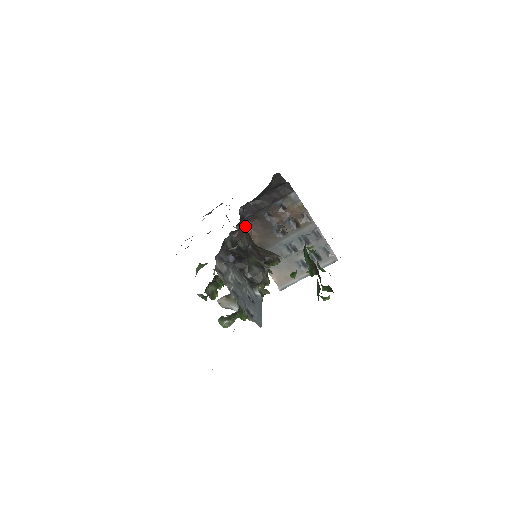
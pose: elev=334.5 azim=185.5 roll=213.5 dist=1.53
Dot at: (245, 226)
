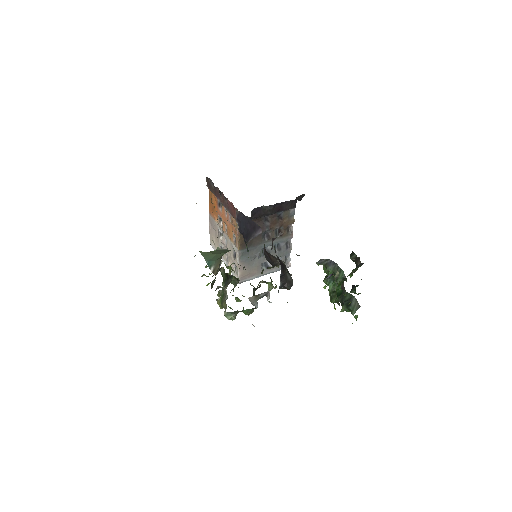
Dot at: occluded
